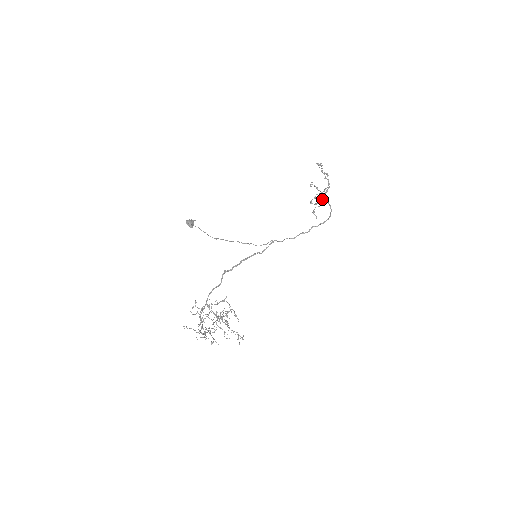
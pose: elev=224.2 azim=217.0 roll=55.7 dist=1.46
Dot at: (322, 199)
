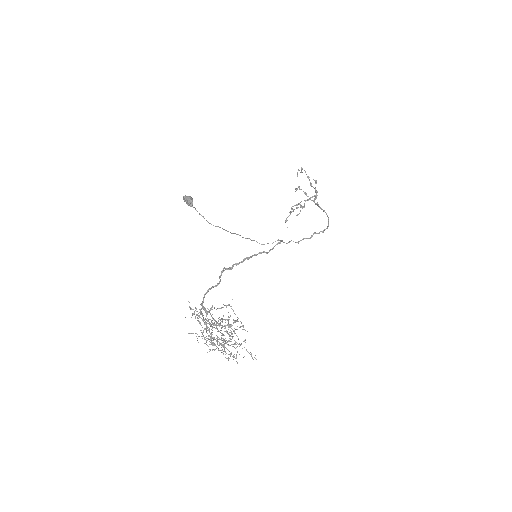
Dot at: (304, 207)
